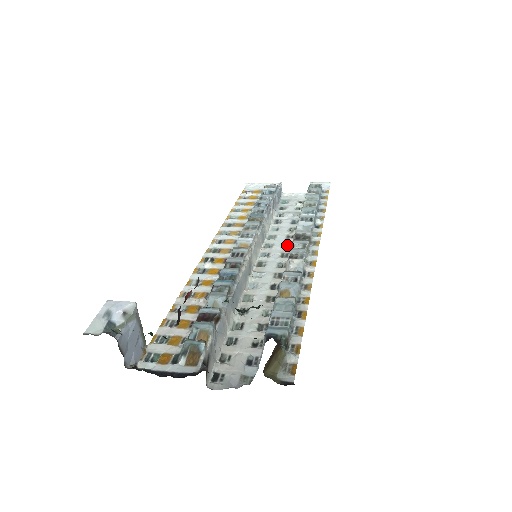
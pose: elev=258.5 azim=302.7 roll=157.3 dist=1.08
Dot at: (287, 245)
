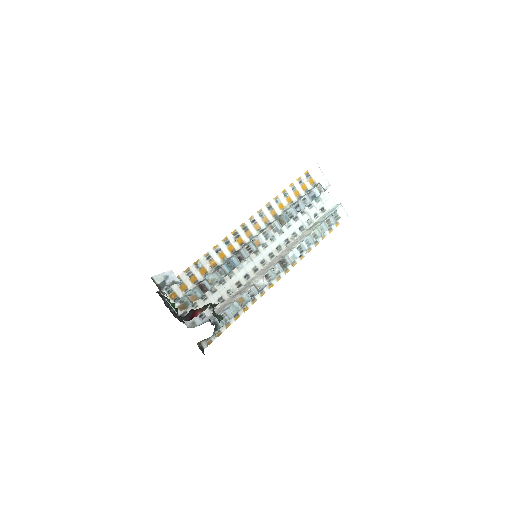
Dot at: (280, 247)
